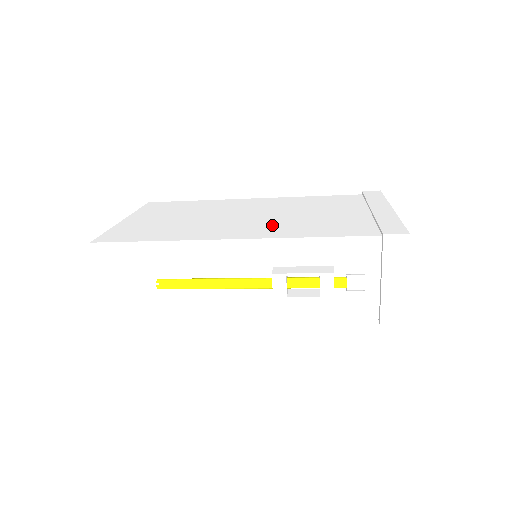
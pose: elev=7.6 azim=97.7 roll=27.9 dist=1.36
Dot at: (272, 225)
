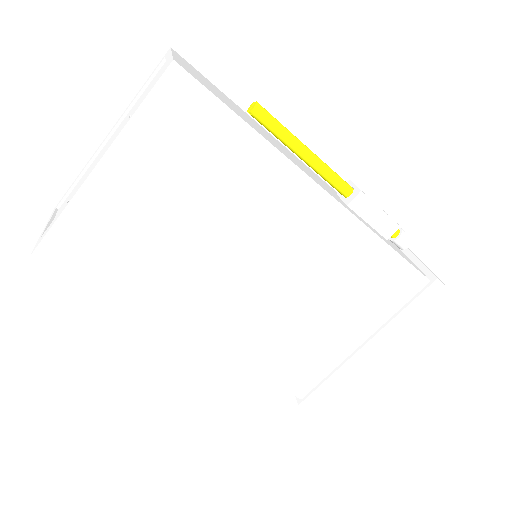
Dot at: occluded
